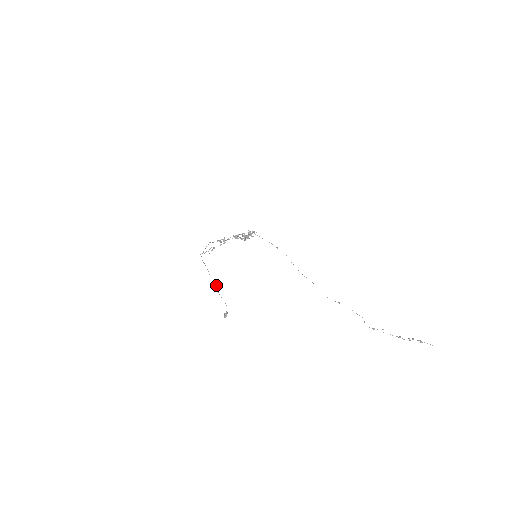
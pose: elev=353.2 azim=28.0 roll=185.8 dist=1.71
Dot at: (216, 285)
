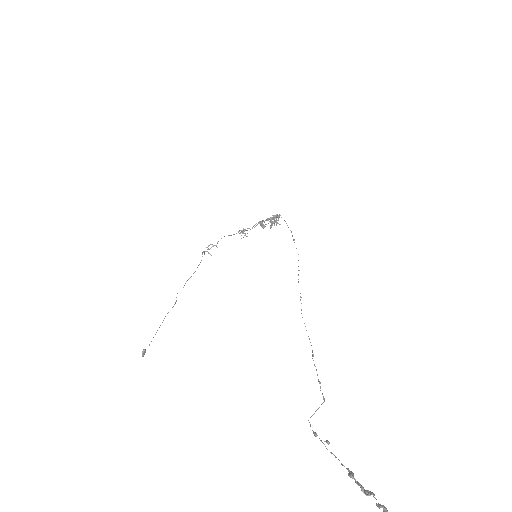
Dot at: (174, 304)
